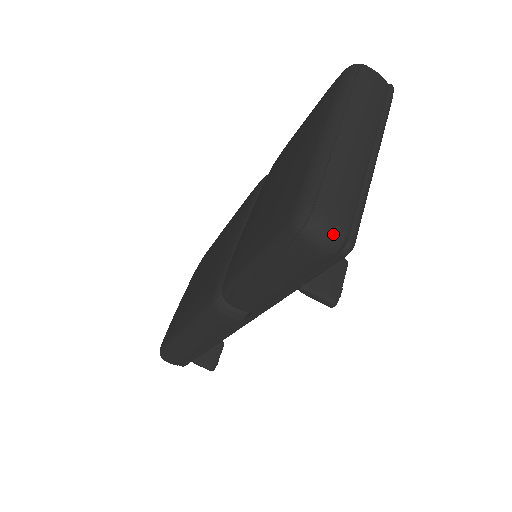
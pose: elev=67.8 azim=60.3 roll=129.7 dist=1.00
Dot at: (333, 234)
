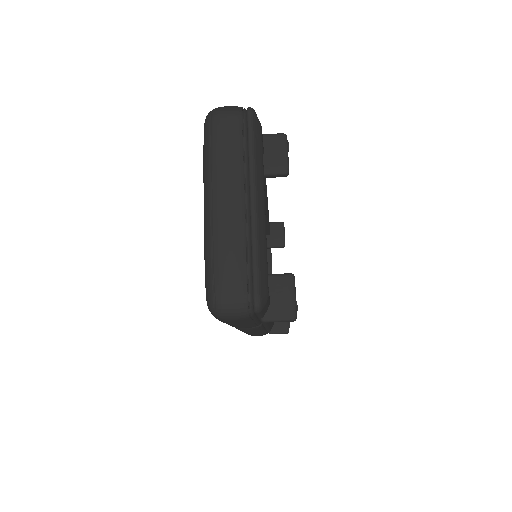
Dot at: (239, 306)
